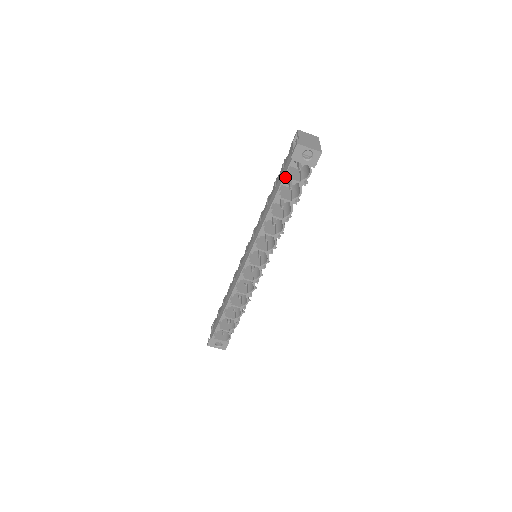
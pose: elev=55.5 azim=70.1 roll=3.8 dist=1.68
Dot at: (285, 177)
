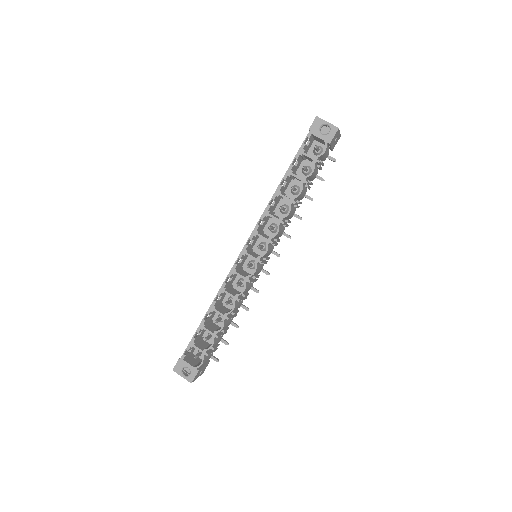
Dot at: (300, 150)
